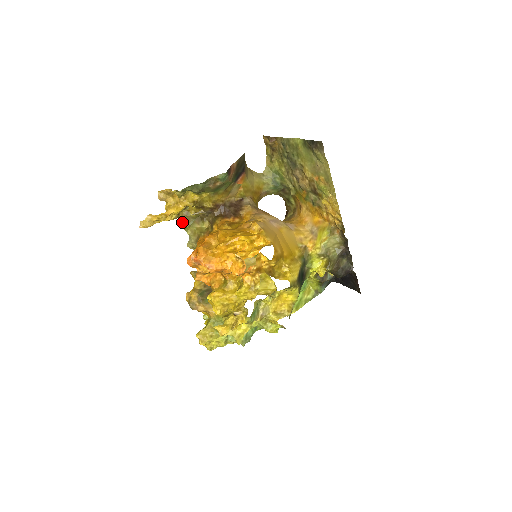
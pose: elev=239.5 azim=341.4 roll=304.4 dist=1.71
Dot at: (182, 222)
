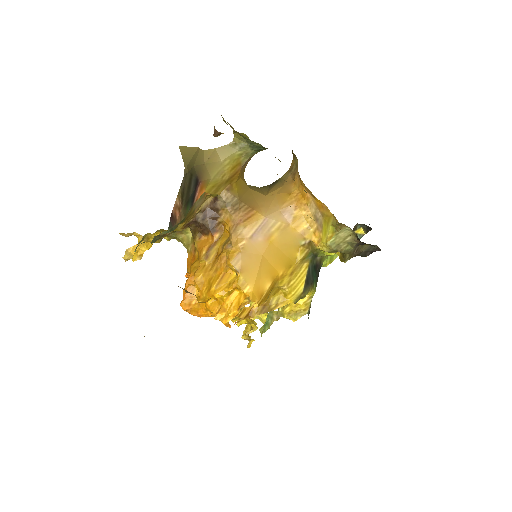
Dot at: occluded
